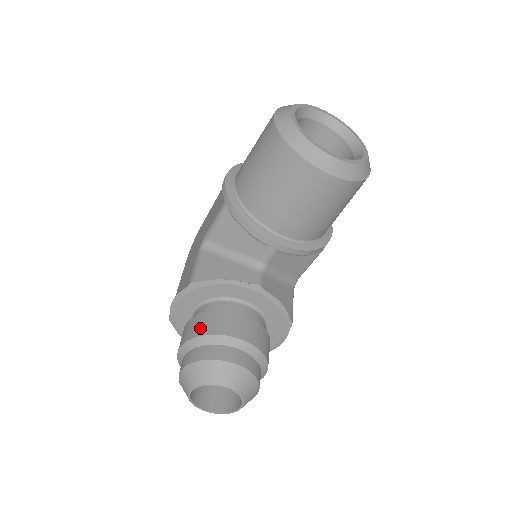
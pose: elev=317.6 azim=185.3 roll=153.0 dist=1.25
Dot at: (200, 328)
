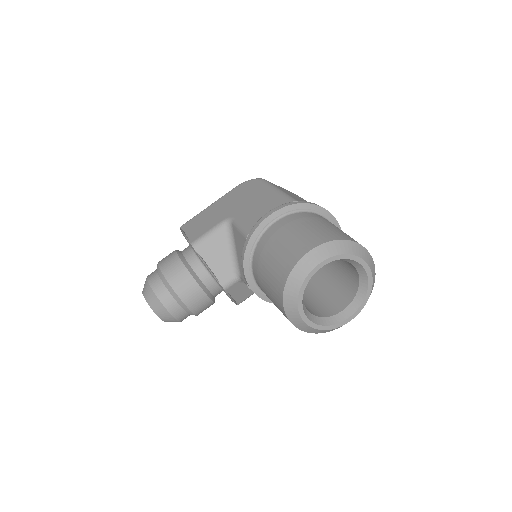
Dot at: (172, 275)
